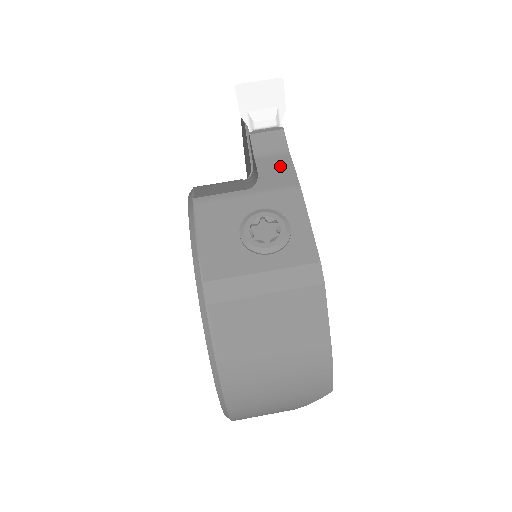
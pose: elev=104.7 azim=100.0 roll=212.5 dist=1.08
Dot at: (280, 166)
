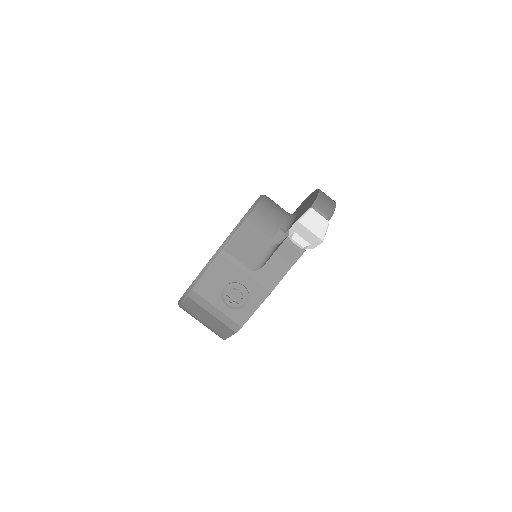
Dot at: (277, 272)
